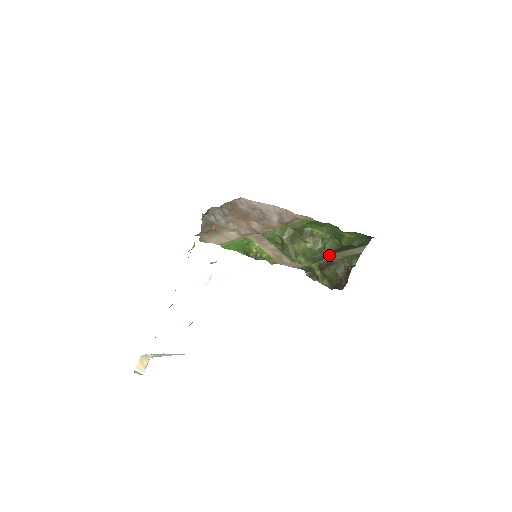
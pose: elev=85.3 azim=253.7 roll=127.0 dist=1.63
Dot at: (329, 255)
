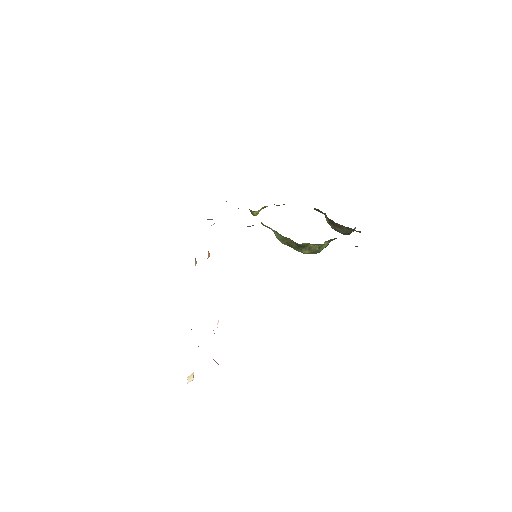
Dot at: occluded
